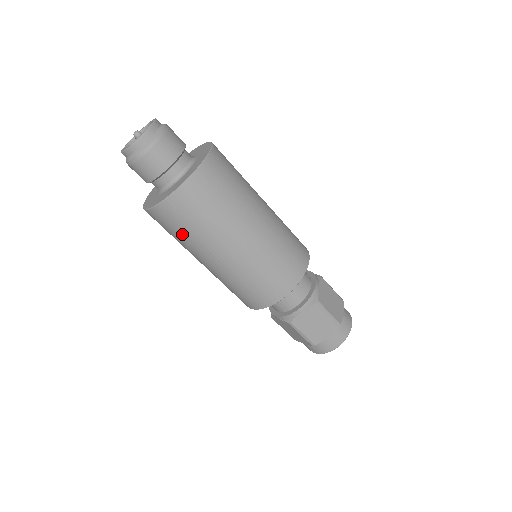
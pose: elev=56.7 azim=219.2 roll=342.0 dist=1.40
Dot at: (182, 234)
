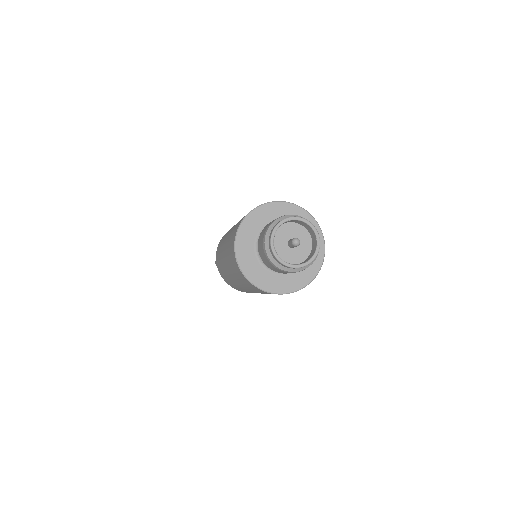
Dot at: (246, 285)
